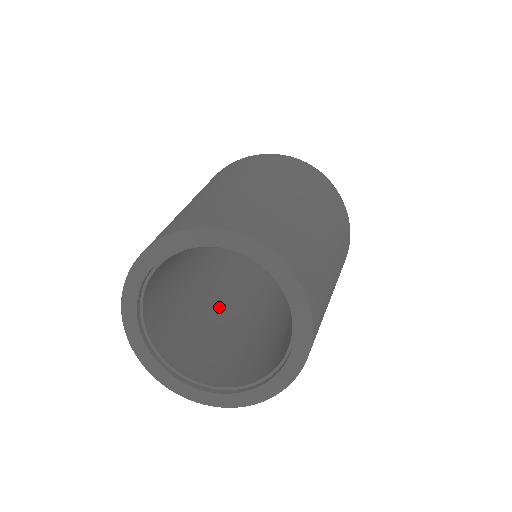
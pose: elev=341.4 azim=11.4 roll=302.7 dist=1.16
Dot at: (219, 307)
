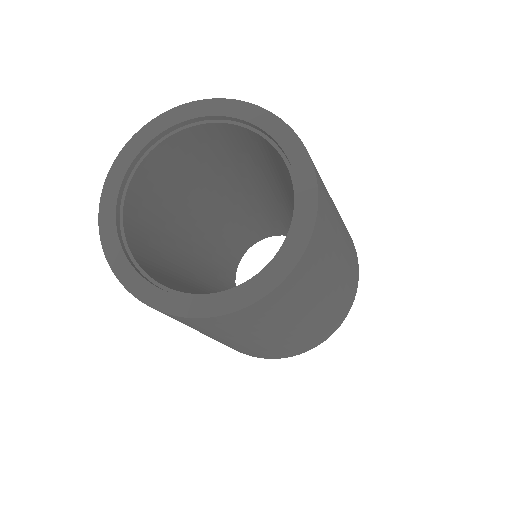
Dot at: occluded
